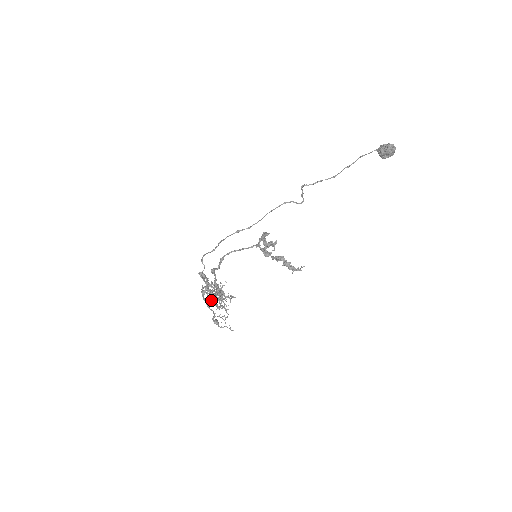
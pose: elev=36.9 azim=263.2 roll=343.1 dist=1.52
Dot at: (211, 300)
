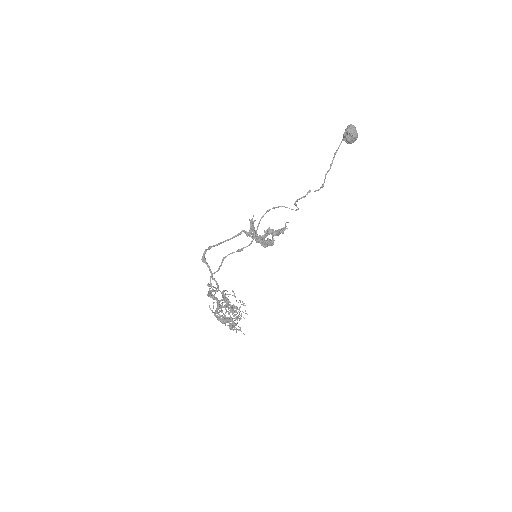
Dot at: (224, 318)
